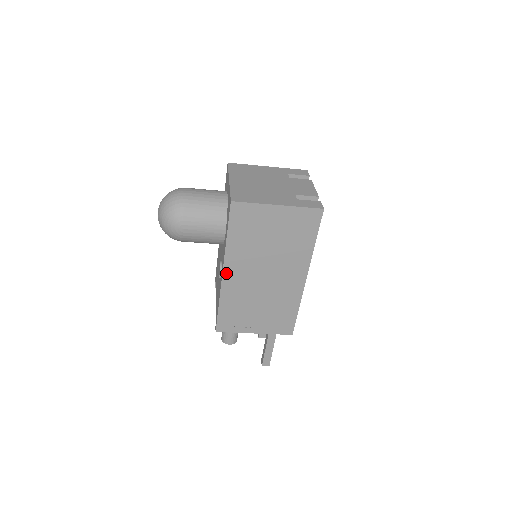
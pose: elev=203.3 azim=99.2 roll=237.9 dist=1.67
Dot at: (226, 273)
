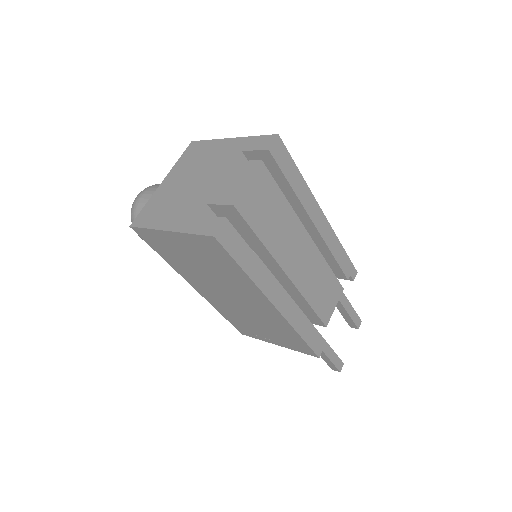
Dot at: (197, 288)
